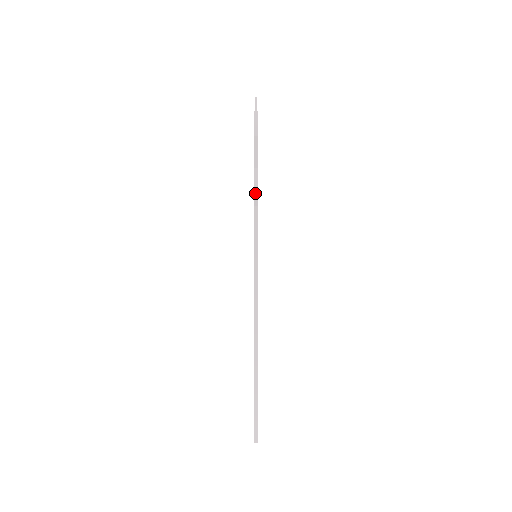
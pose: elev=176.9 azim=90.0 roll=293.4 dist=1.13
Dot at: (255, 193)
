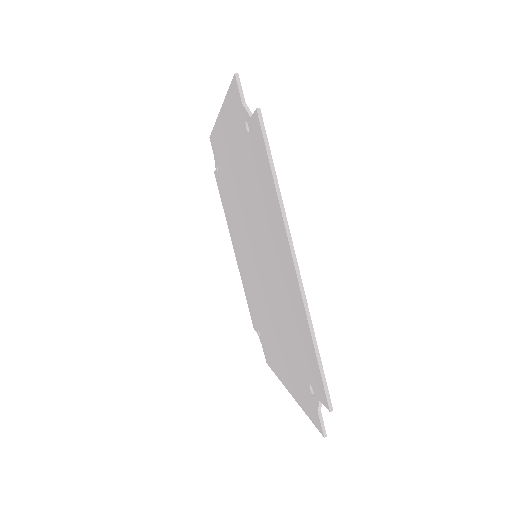
Dot at: (319, 411)
